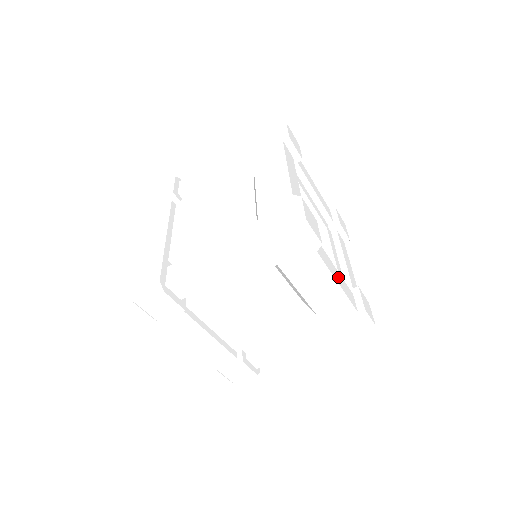
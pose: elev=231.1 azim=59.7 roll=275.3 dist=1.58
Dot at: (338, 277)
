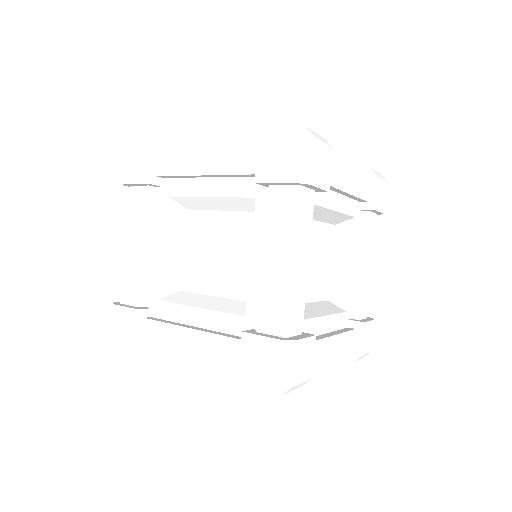
Dot at: (335, 348)
